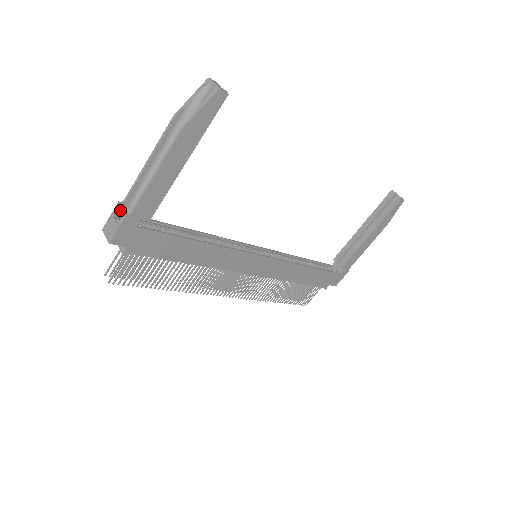
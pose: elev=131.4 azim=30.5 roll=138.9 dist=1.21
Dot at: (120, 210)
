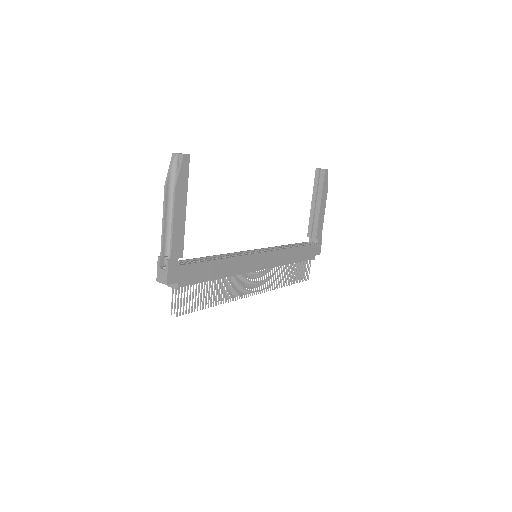
Dot at: (161, 262)
